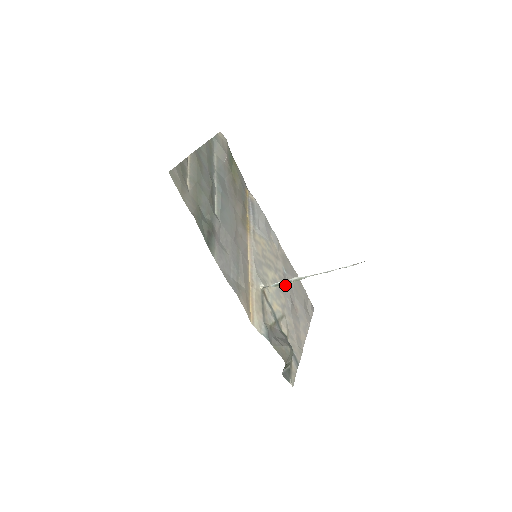
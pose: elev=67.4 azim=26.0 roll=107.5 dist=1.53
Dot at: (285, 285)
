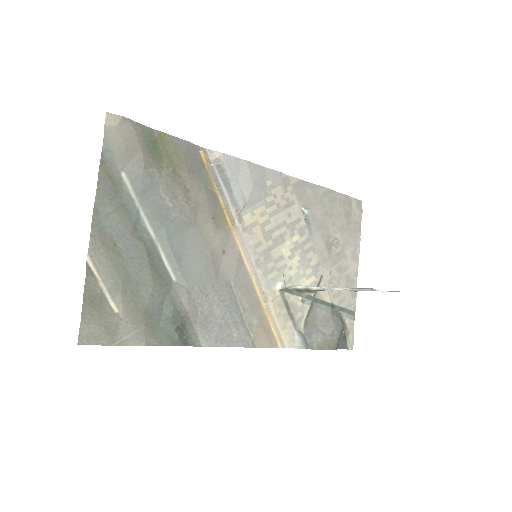
Dot at: (306, 294)
